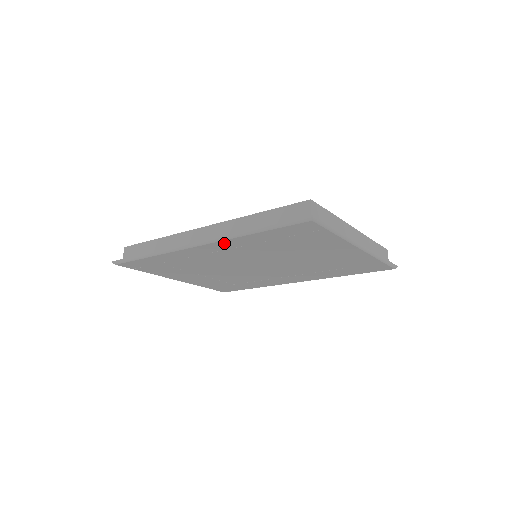
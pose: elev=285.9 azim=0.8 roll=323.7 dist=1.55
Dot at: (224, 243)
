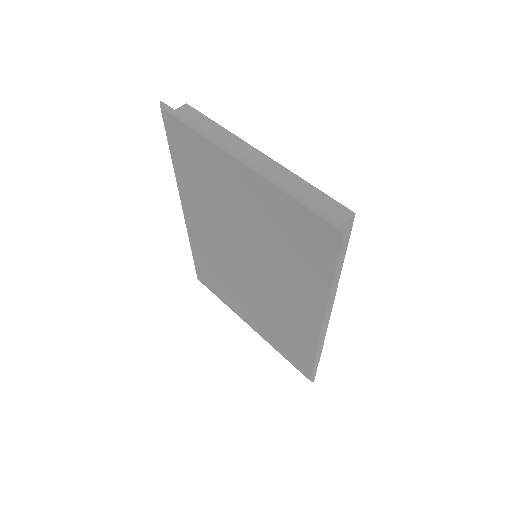
Dot at: (184, 197)
